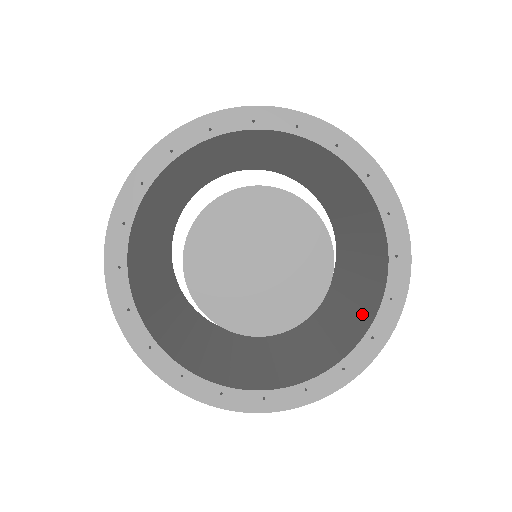
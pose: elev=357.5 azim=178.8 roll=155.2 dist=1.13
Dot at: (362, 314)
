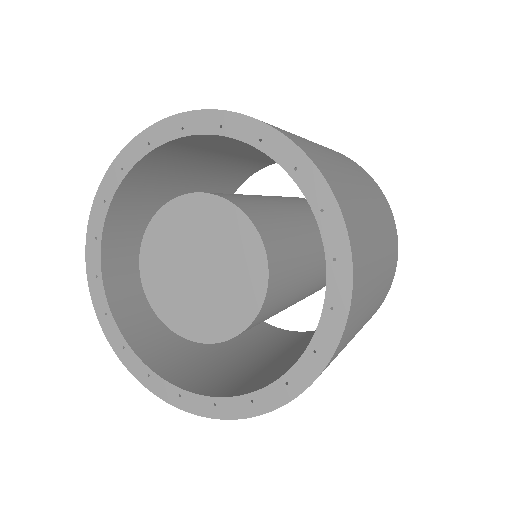
Dot at: occluded
